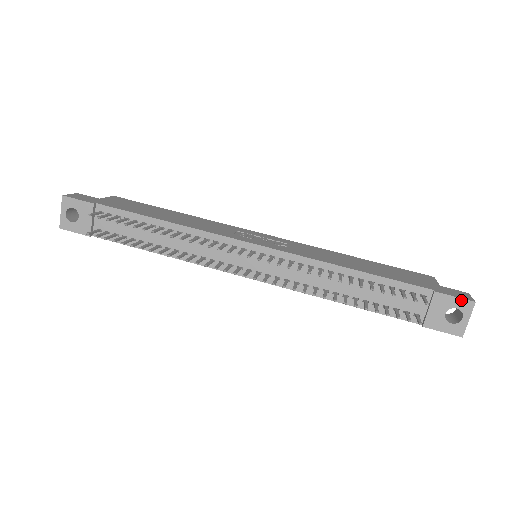
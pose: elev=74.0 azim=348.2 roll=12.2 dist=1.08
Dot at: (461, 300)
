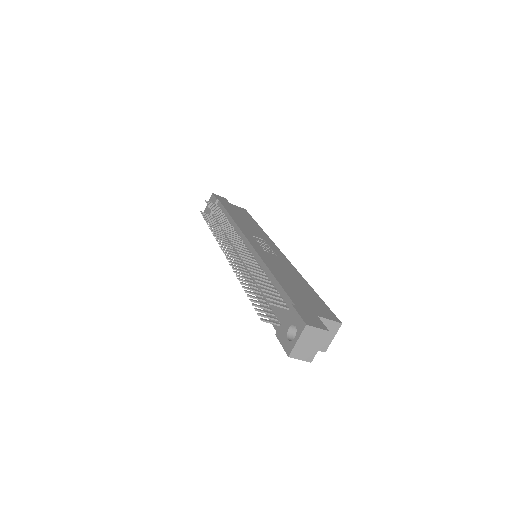
Dot at: (300, 319)
